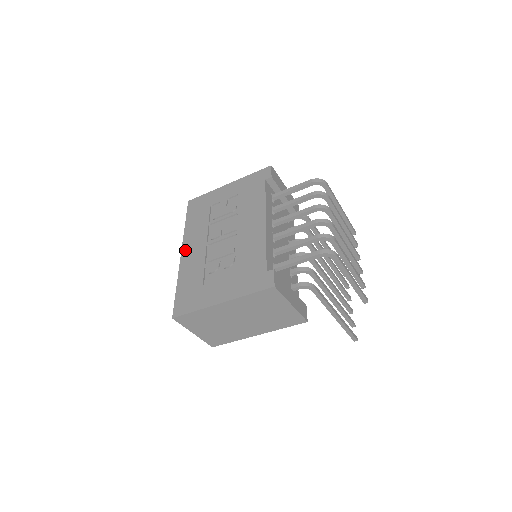
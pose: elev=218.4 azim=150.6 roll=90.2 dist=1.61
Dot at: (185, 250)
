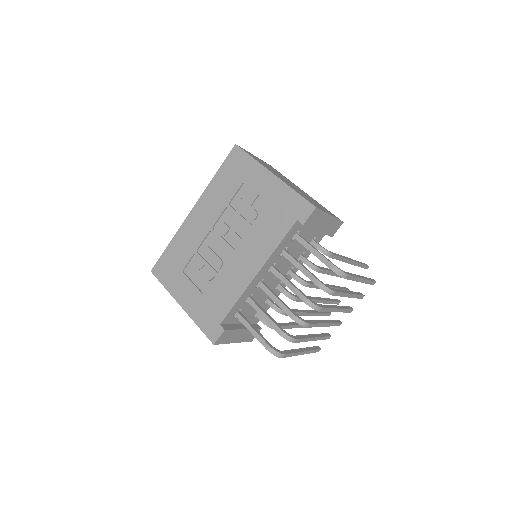
Dot at: (195, 211)
